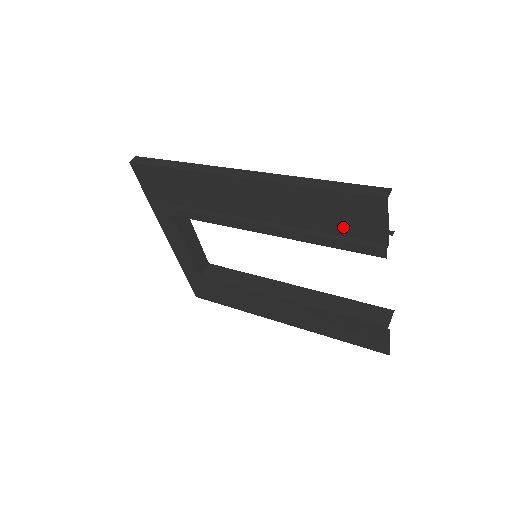
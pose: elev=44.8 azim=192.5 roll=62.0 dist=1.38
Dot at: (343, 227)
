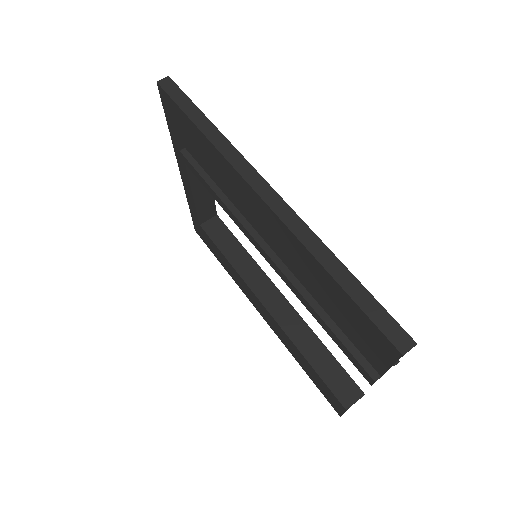
Dot at: (344, 324)
